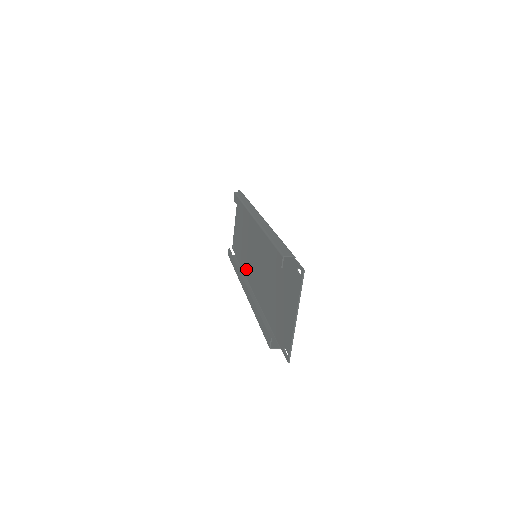
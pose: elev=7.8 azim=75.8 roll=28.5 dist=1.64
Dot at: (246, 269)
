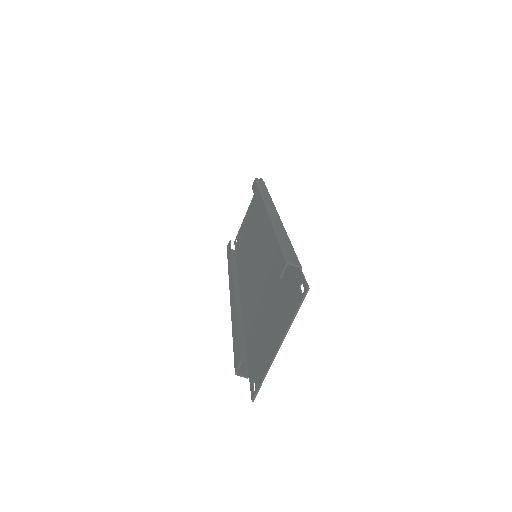
Dot at: (241, 269)
